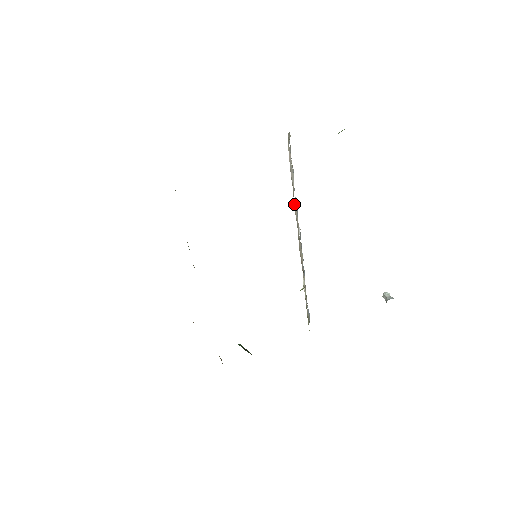
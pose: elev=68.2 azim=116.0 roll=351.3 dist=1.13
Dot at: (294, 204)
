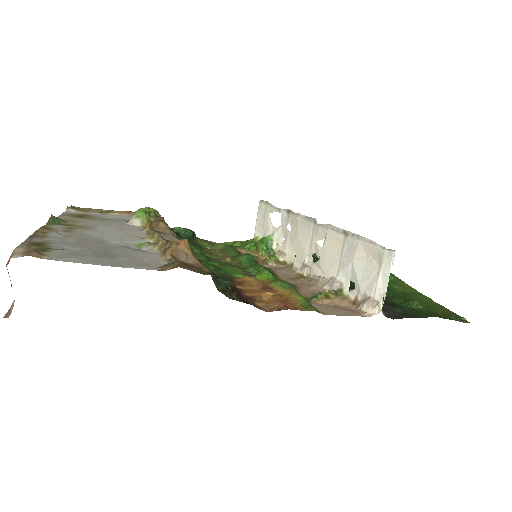
Dot at: (330, 234)
